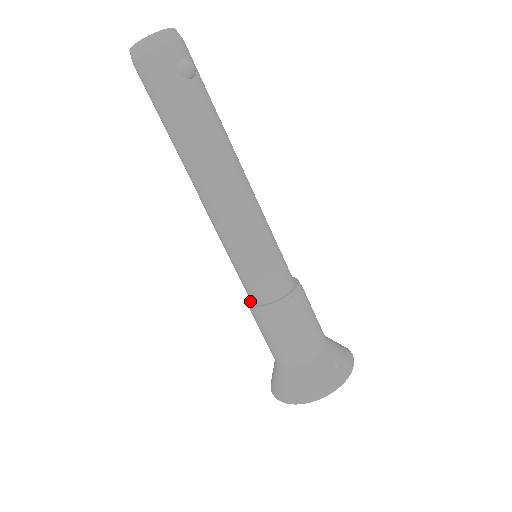
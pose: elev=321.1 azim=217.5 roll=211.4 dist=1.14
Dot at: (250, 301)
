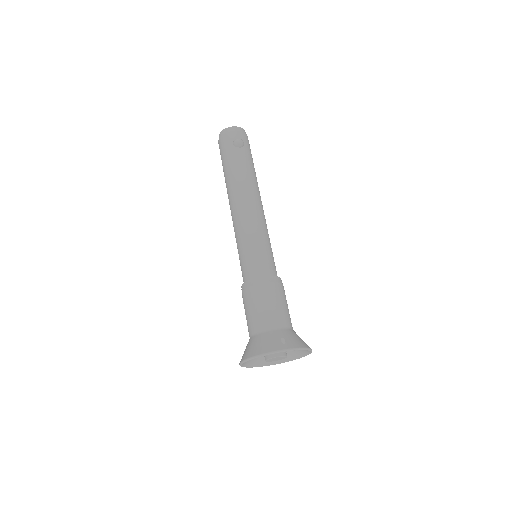
Dot at: occluded
